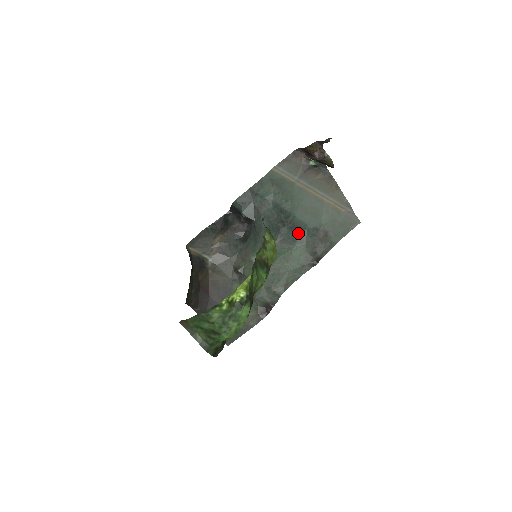
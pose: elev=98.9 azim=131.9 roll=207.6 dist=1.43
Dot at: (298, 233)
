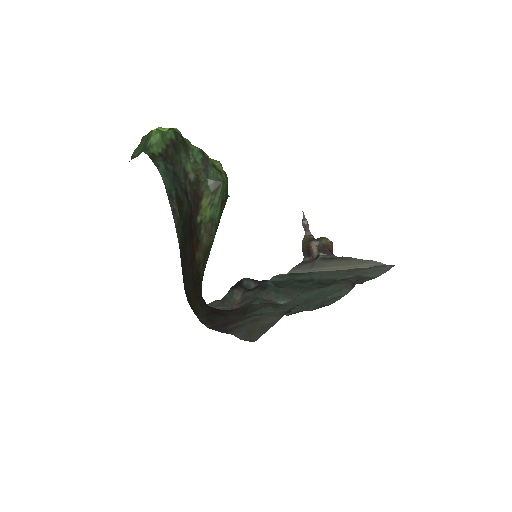
Dot at: (326, 284)
